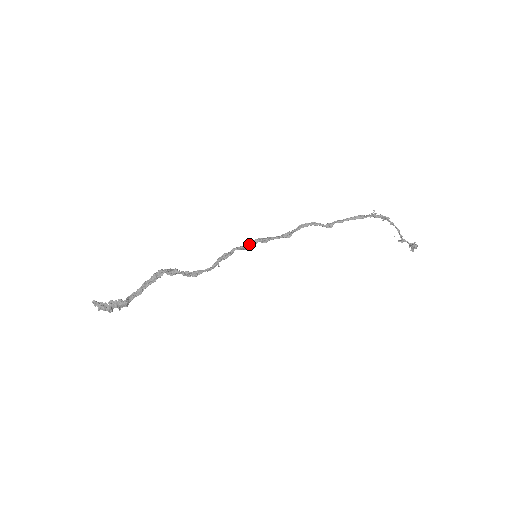
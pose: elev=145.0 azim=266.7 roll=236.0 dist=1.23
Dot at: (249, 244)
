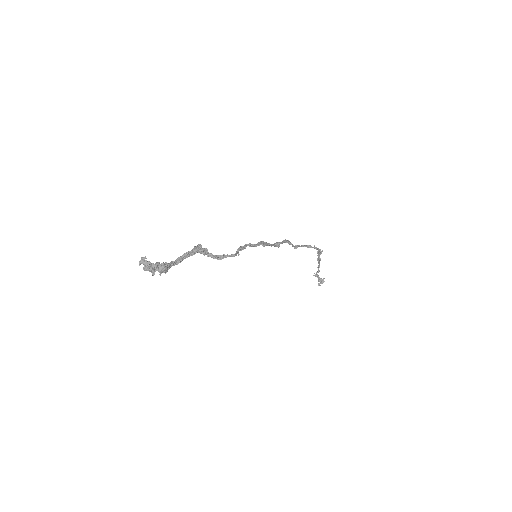
Dot at: (258, 243)
